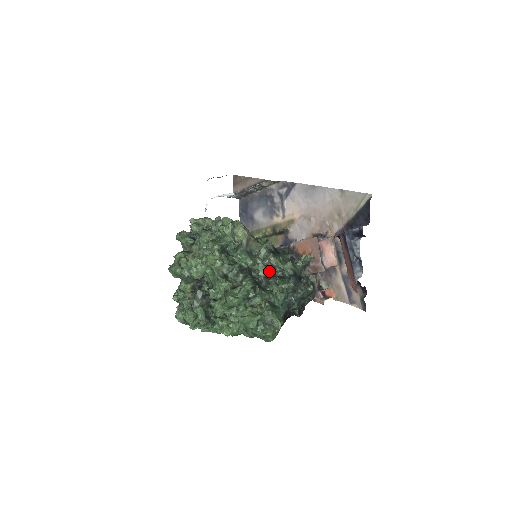
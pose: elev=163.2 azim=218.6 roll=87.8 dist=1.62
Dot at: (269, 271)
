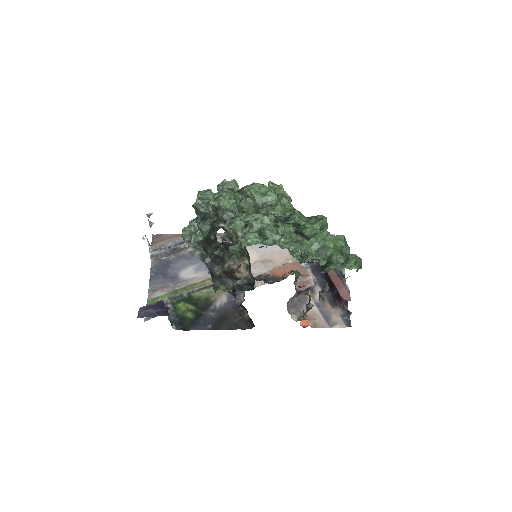
Dot at: occluded
